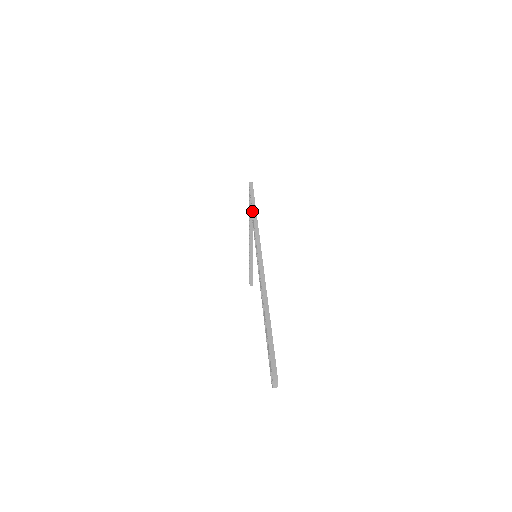
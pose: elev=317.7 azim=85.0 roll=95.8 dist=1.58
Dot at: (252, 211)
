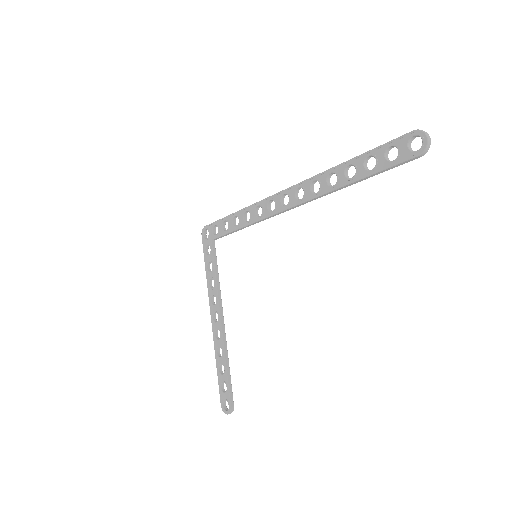
Dot at: (231, 214)
